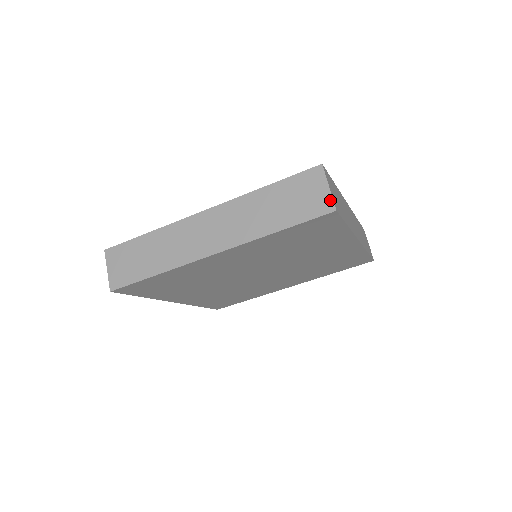
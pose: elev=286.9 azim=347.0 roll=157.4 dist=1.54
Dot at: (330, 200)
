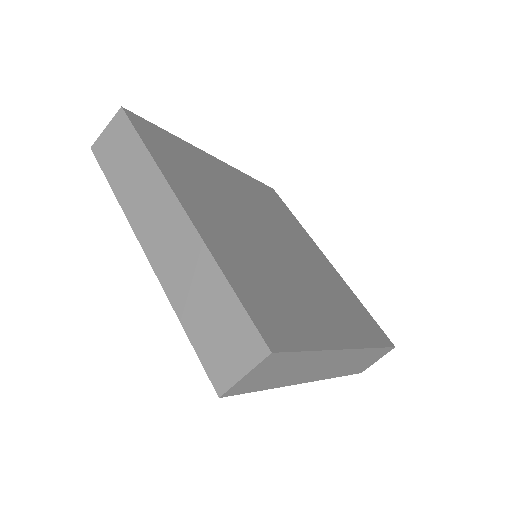
Dot at: (229, 384)
